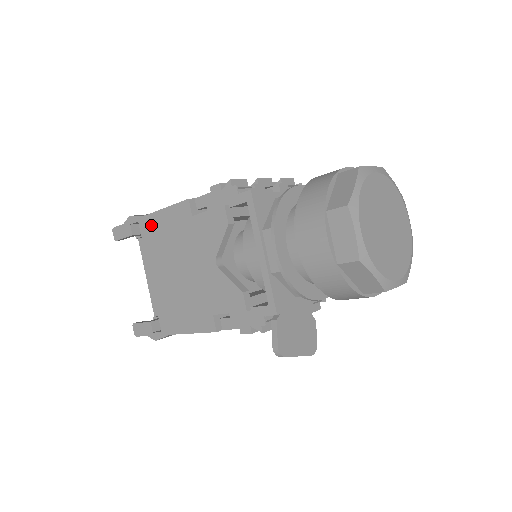
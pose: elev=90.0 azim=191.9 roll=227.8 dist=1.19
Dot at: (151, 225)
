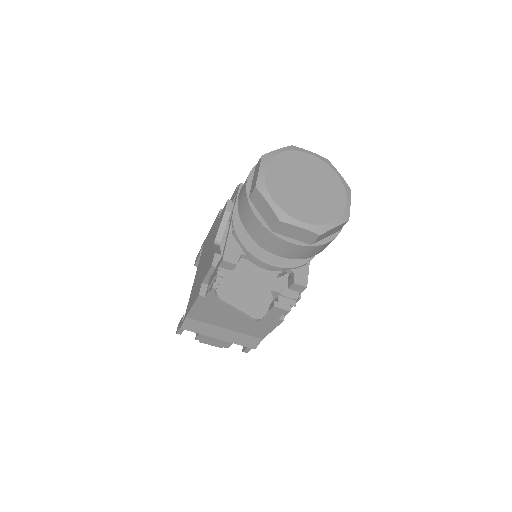
Dot at: (206, 241)
